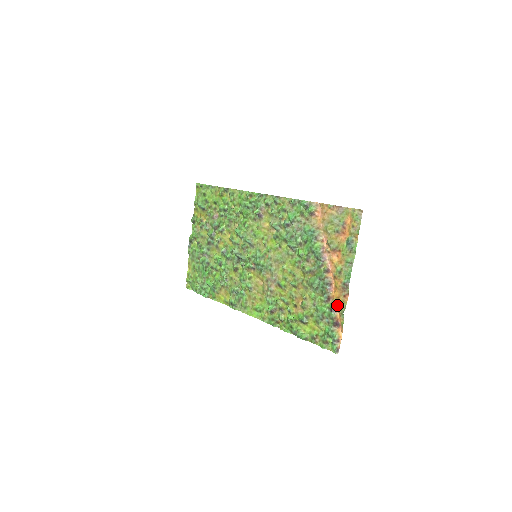
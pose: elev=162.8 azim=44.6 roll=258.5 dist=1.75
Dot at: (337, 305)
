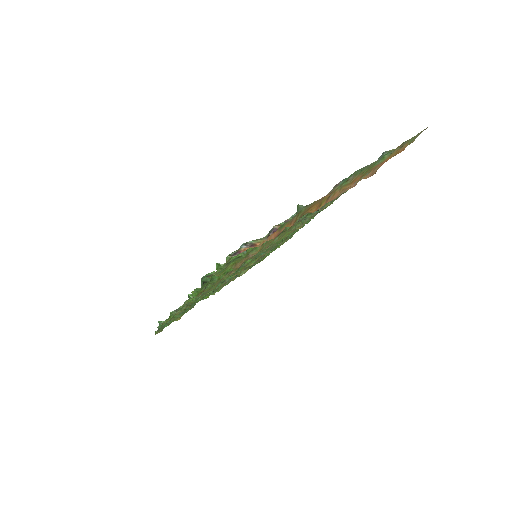
Dot at: (300, 215)
